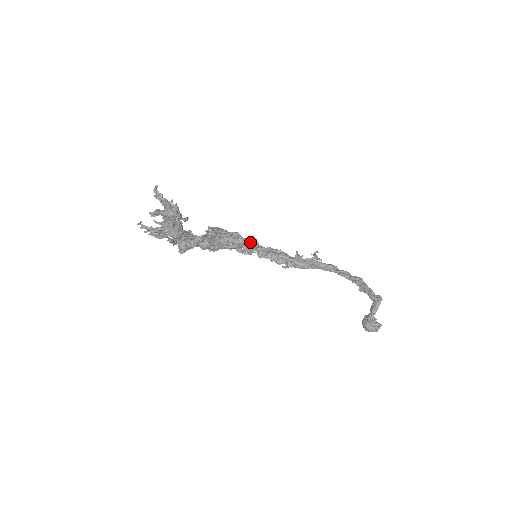
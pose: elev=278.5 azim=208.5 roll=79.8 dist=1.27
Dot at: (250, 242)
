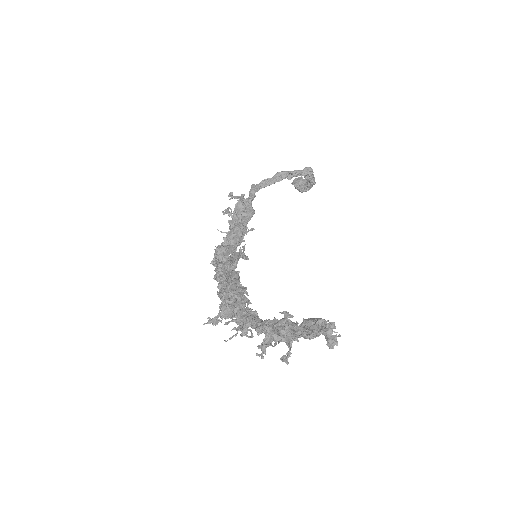
Dot at: (241, 255)
